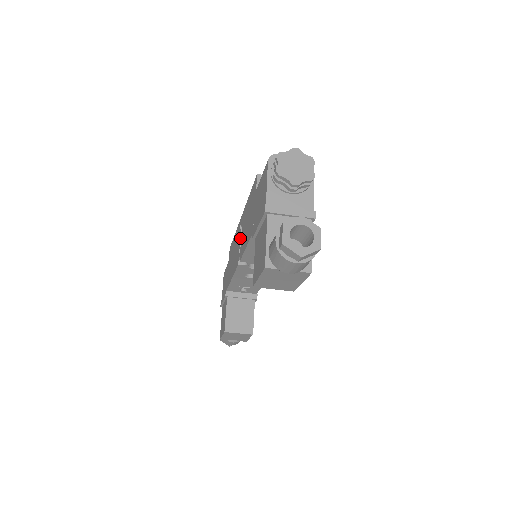
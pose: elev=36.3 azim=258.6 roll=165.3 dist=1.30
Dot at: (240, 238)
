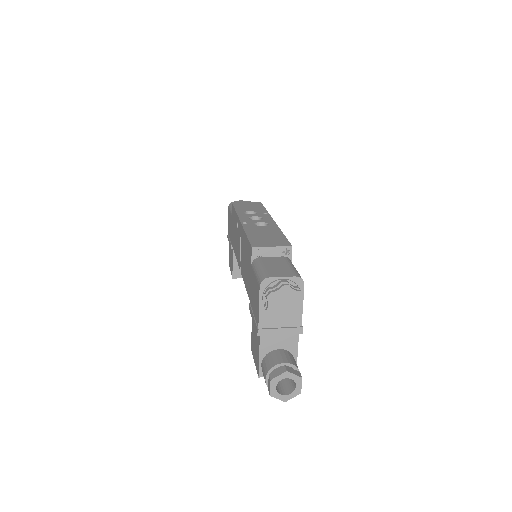
Dot at: (240, 246)
